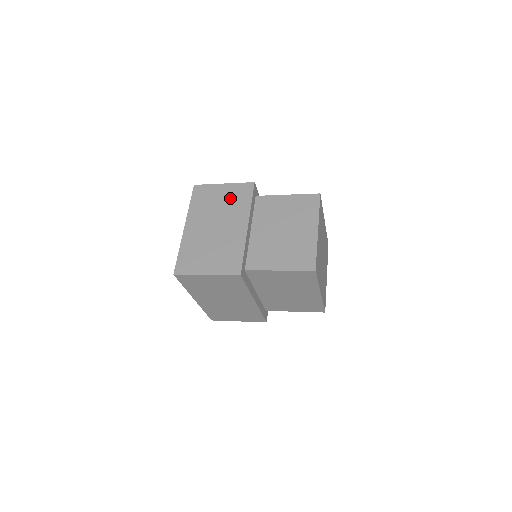
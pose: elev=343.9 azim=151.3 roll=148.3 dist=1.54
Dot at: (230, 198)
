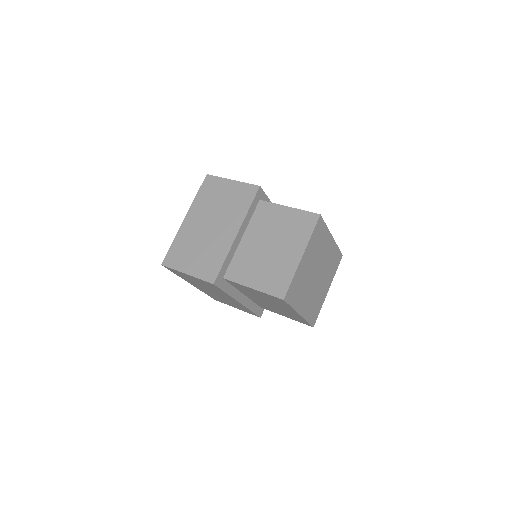
Dot at: (232, 198)
